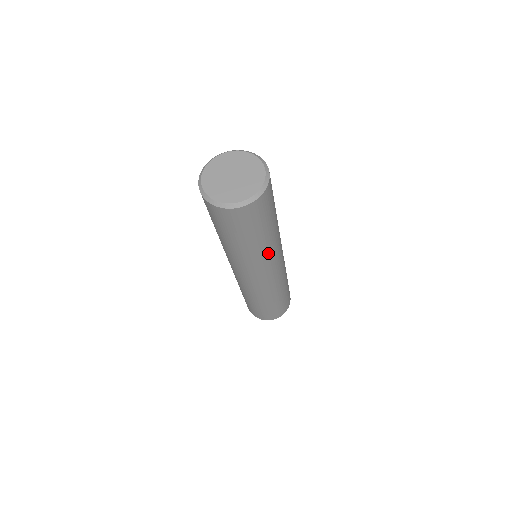
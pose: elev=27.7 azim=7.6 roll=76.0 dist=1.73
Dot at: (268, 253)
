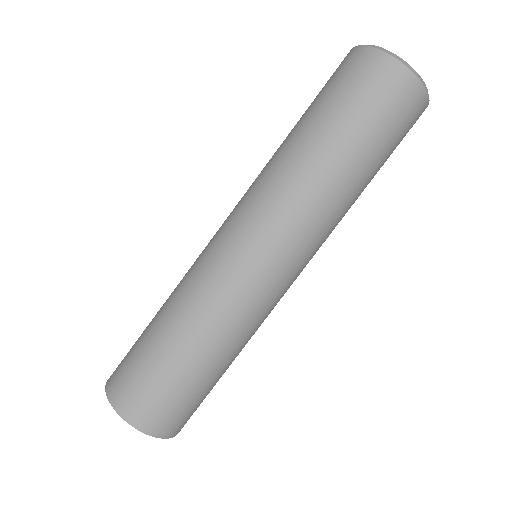
Dot at: occluded
